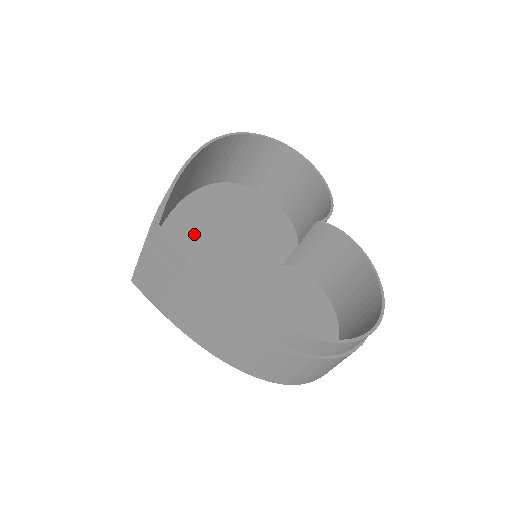
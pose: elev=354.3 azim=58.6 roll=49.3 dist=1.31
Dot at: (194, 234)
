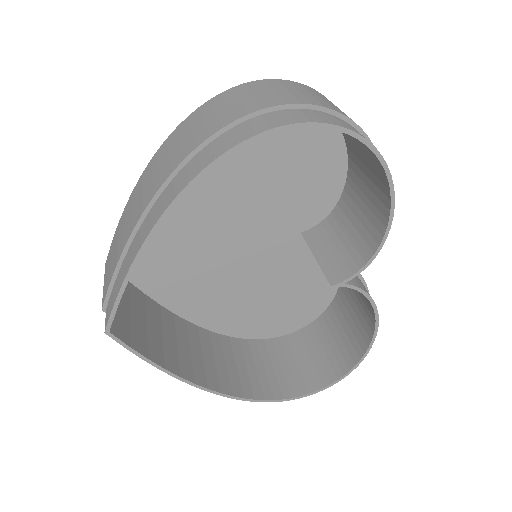
Dot at: (186, 205)
